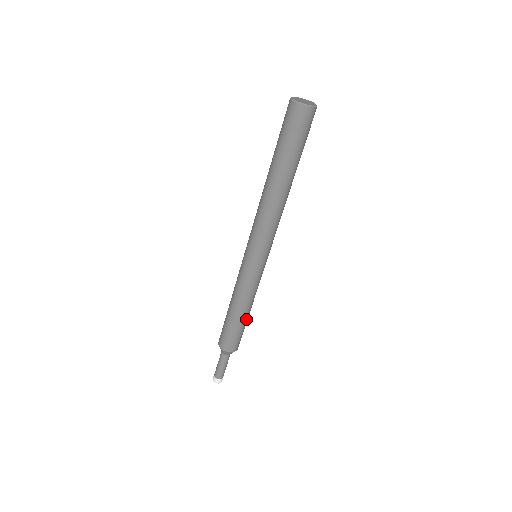
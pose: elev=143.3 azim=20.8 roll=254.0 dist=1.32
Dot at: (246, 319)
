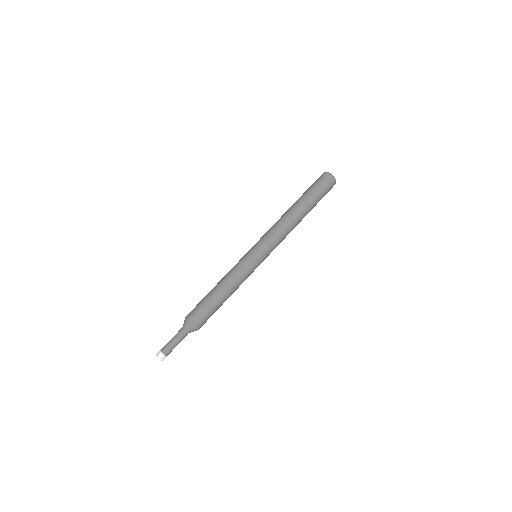
Dot at: (220, 299)
